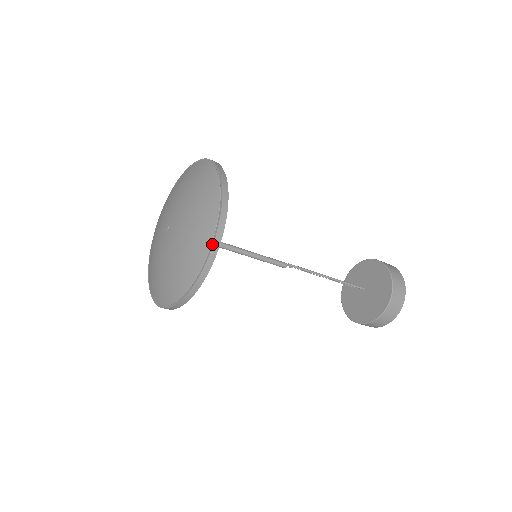
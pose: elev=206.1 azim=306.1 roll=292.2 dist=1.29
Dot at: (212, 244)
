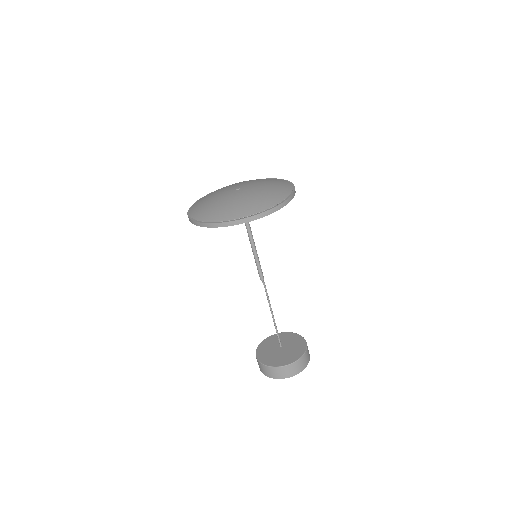
Dot at: (263, 212)
